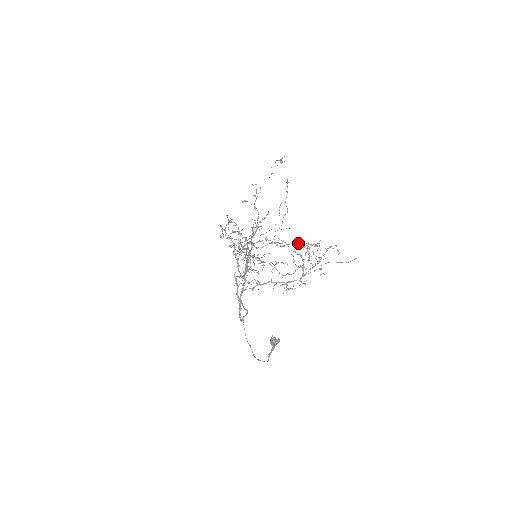
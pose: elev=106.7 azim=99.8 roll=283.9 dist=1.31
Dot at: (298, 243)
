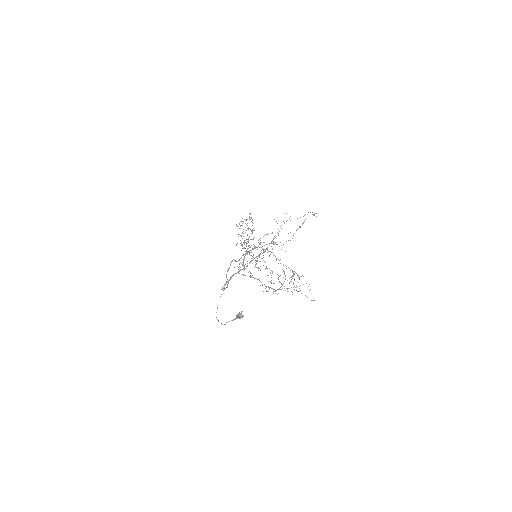
Dot at: occluded
